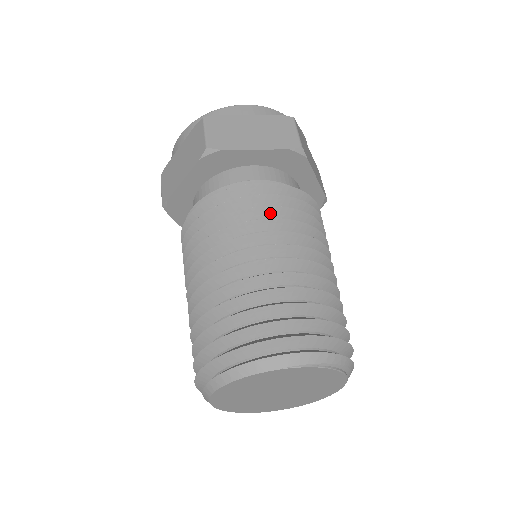
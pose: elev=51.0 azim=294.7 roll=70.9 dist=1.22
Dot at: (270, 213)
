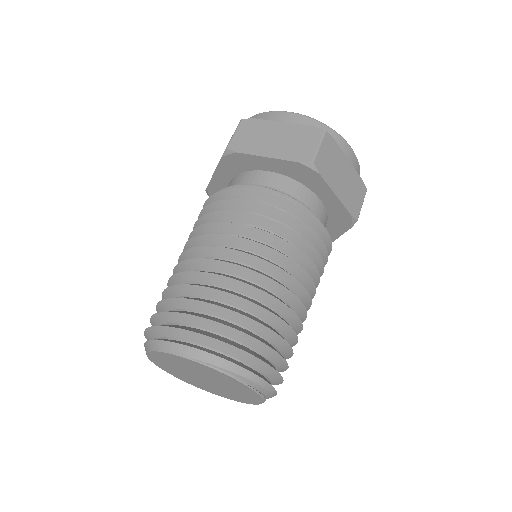
Dot at: (250, 219)
